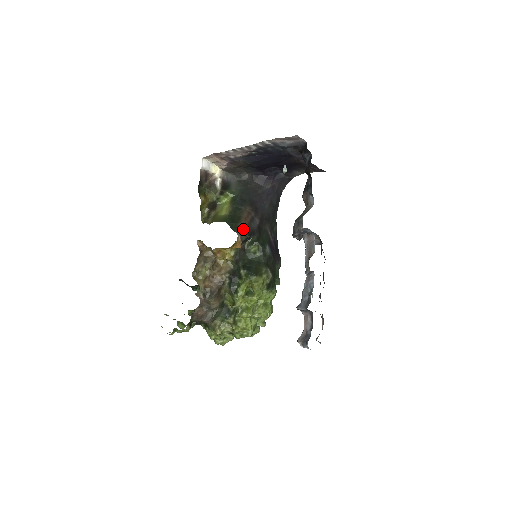
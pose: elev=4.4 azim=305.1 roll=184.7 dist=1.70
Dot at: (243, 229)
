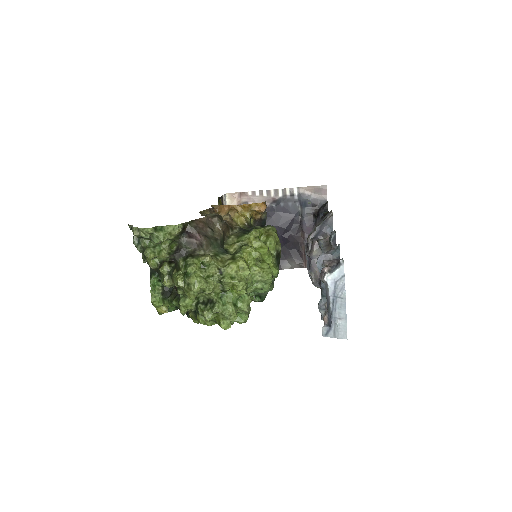
Dot at: occluded
